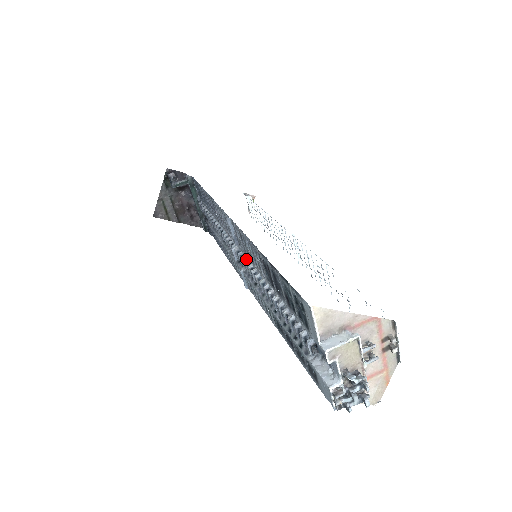
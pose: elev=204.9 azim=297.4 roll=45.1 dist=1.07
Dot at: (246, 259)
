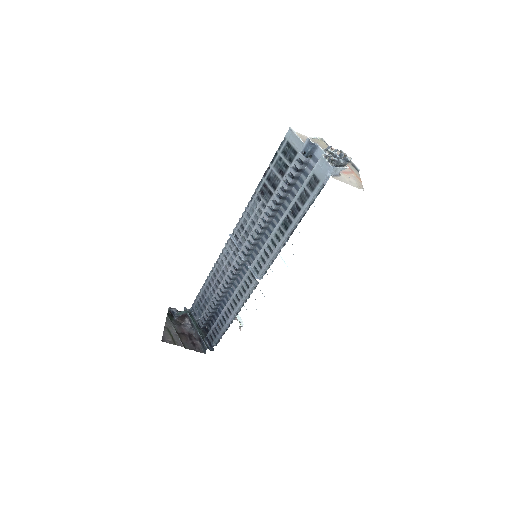
Dot at: (250, 238)
